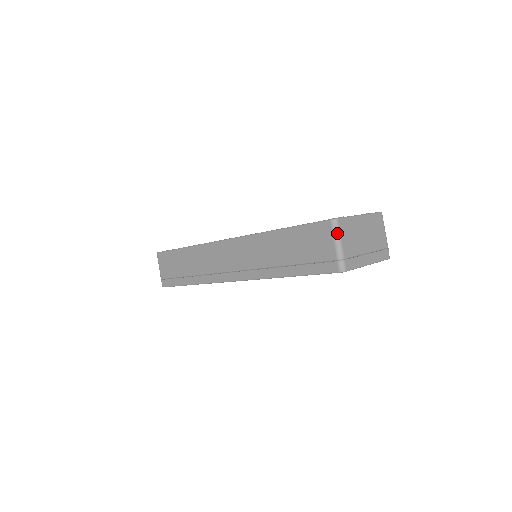
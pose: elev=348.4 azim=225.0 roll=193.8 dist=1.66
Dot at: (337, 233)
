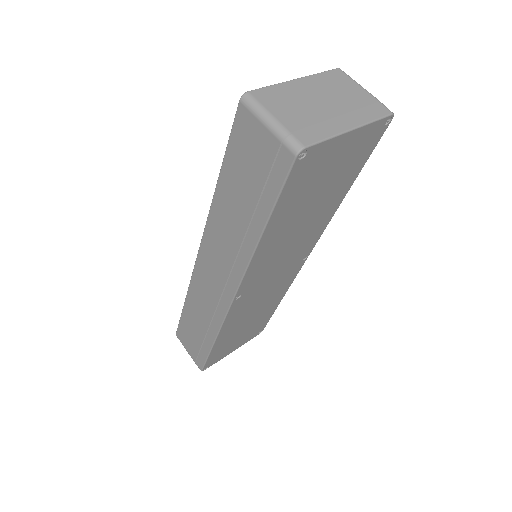
Dot at: (258, 108)
